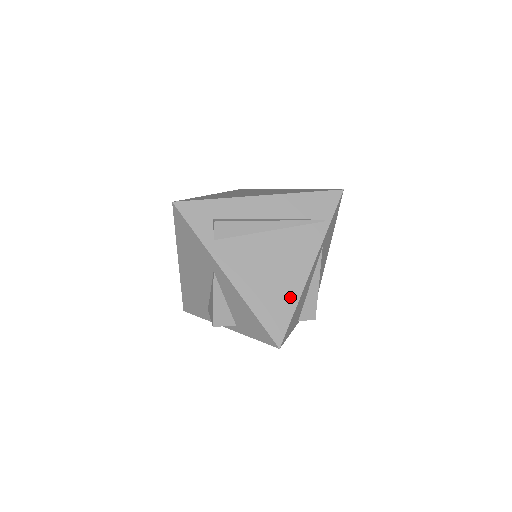
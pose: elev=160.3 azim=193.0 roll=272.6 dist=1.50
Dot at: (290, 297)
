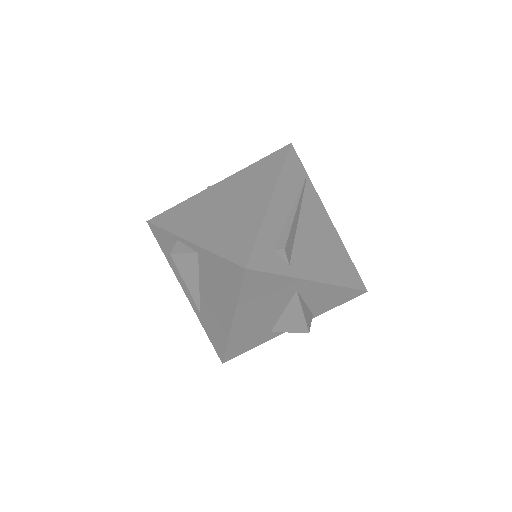
Dot at: (343, 253)
